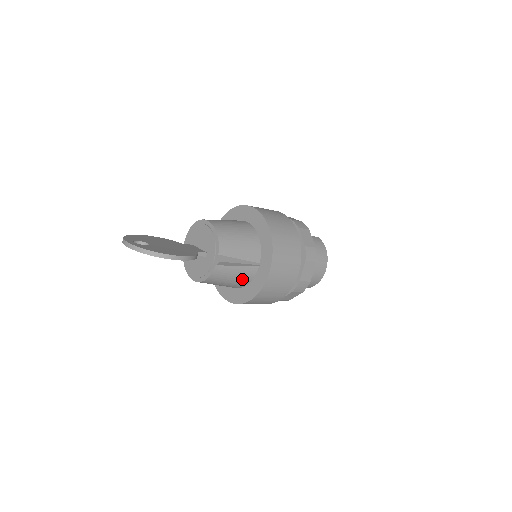
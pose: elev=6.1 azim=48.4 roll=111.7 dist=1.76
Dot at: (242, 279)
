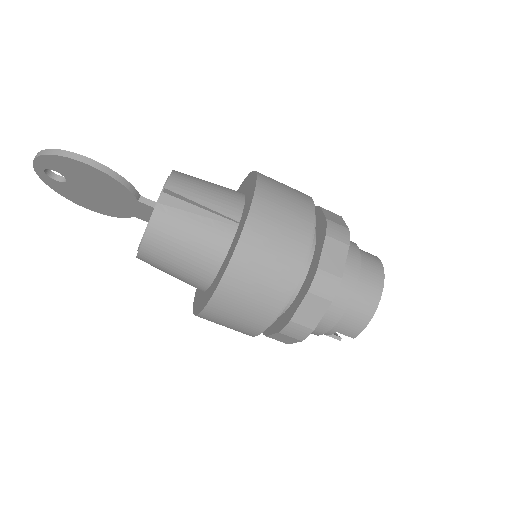
Dot at: (209, 247)
